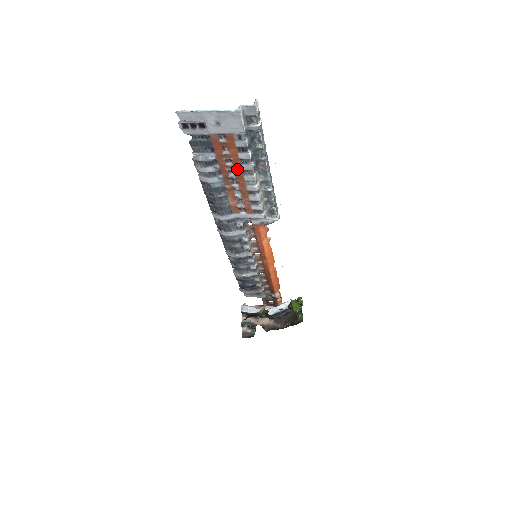
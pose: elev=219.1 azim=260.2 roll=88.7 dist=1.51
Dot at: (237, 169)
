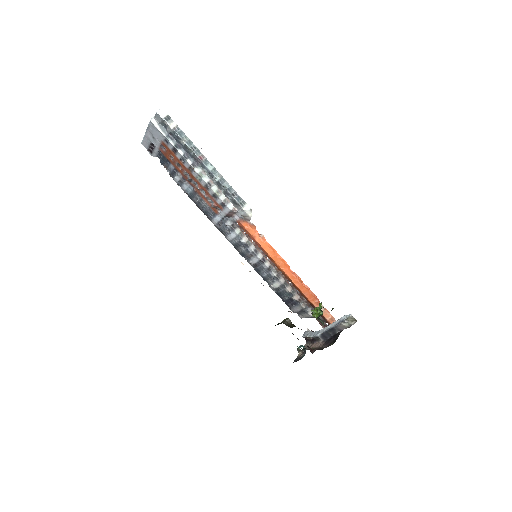
Dot at: (186, 170)
